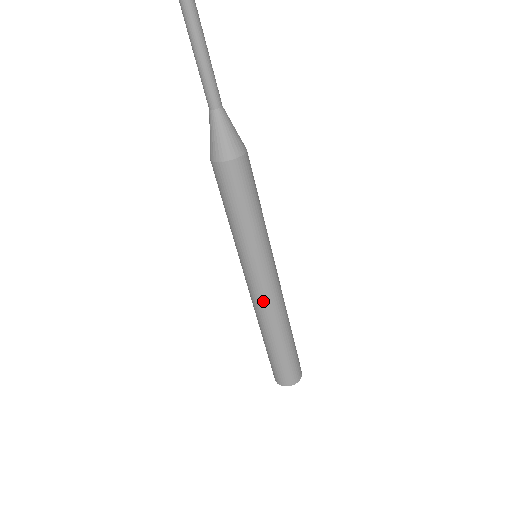
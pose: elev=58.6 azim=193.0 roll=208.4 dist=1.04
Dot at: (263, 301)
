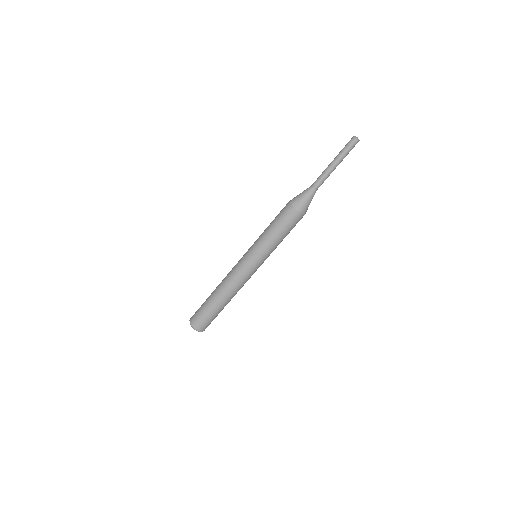
Dot at: (243, 281)
